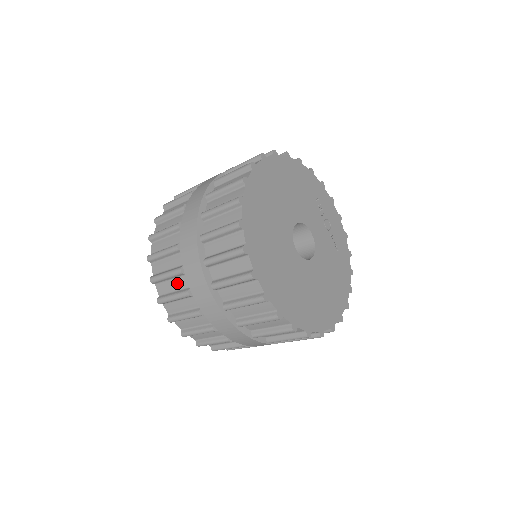
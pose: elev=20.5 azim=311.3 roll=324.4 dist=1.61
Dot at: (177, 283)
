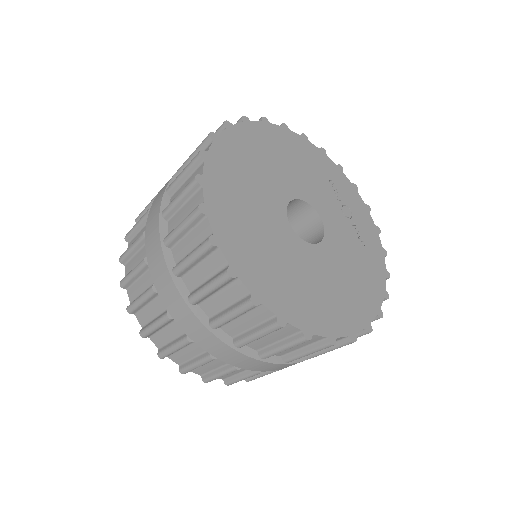
Dot at: (145, 281)
